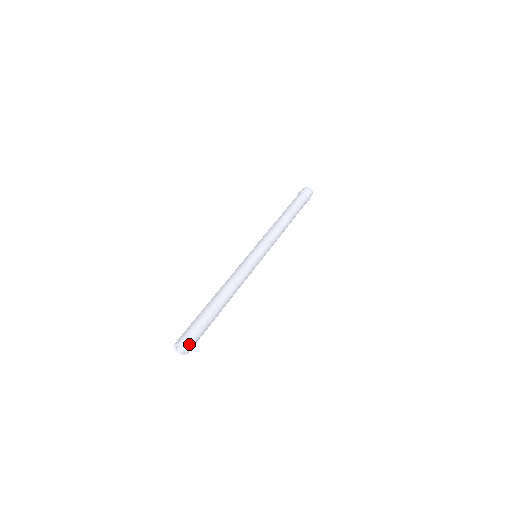
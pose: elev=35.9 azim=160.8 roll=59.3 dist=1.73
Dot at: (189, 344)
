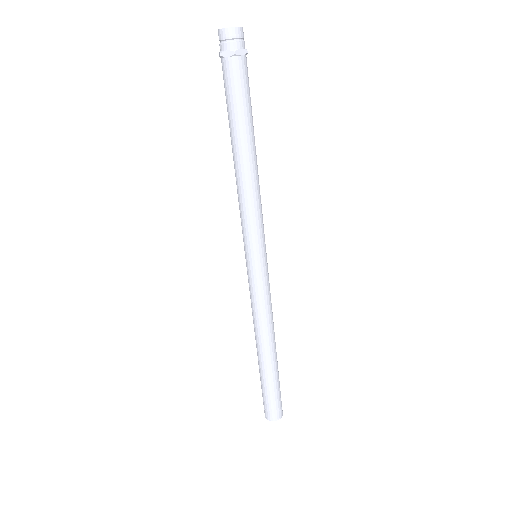
Dot at: (281, 410)
